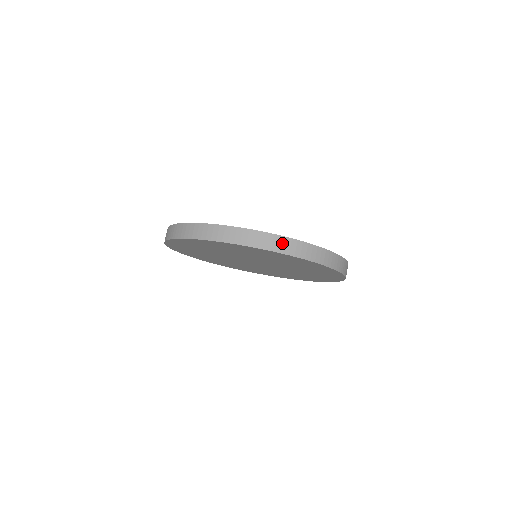
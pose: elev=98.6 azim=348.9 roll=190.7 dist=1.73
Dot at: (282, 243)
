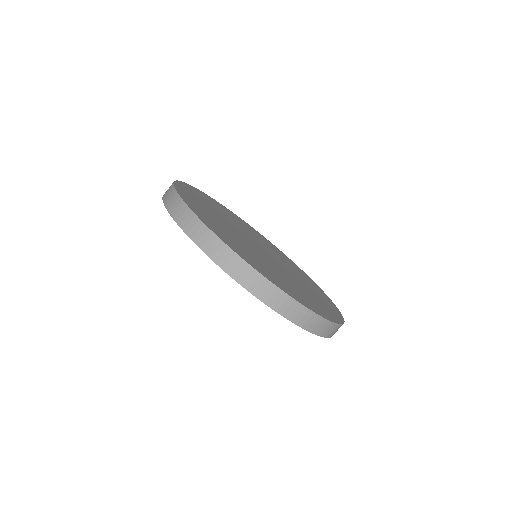
Dot at: (333, 330)
